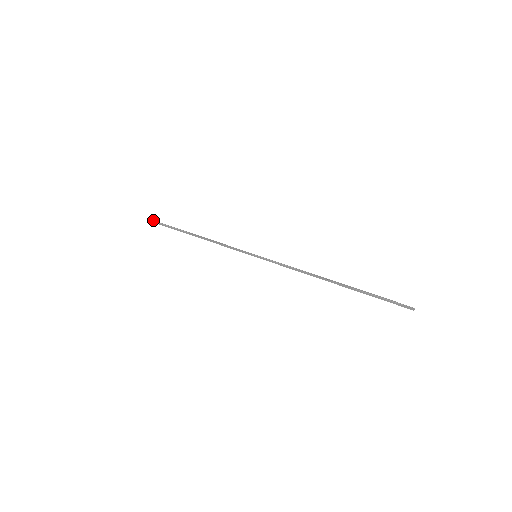
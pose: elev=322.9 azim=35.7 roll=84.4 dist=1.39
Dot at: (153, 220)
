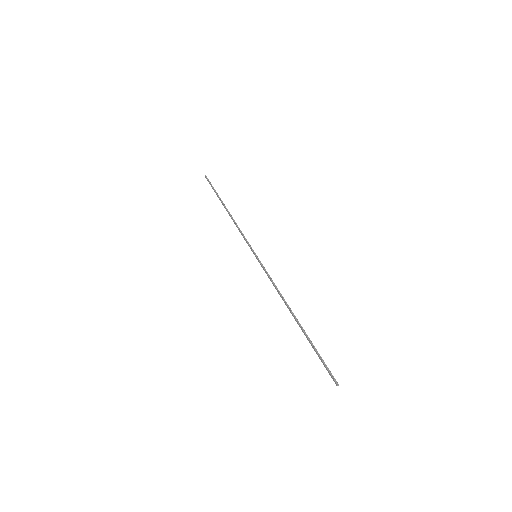
Dot at: (208, 179)
